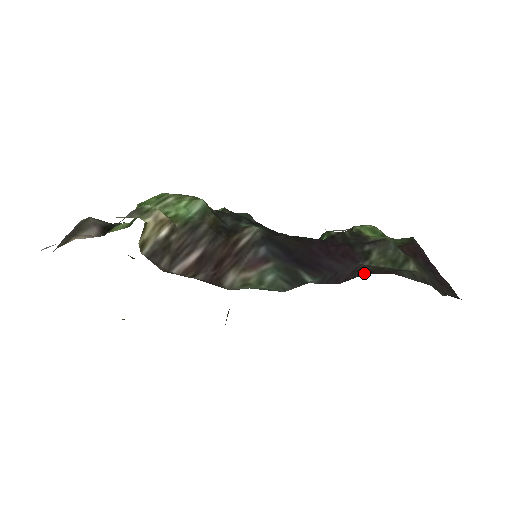
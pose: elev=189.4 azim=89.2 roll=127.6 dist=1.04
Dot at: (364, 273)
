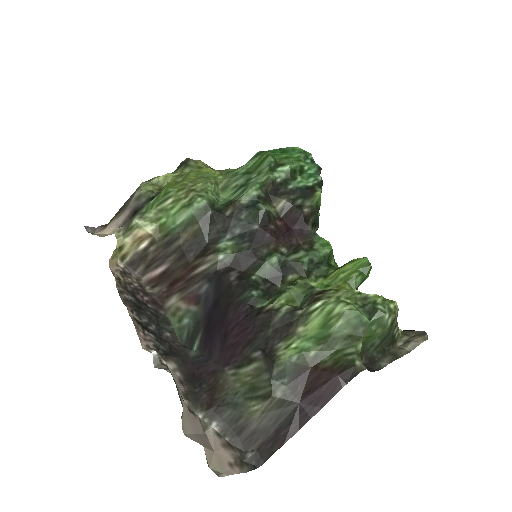
Dot at: (207, 383)
